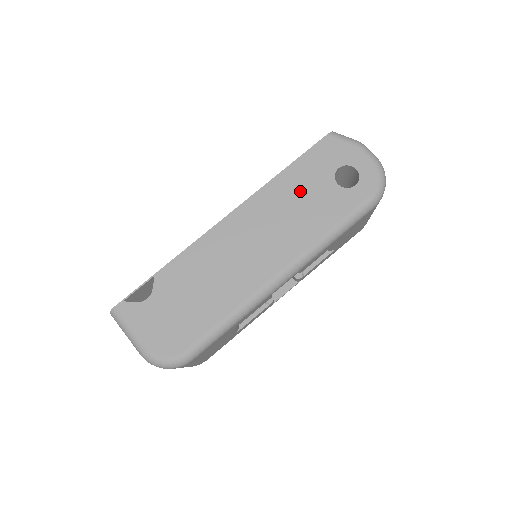
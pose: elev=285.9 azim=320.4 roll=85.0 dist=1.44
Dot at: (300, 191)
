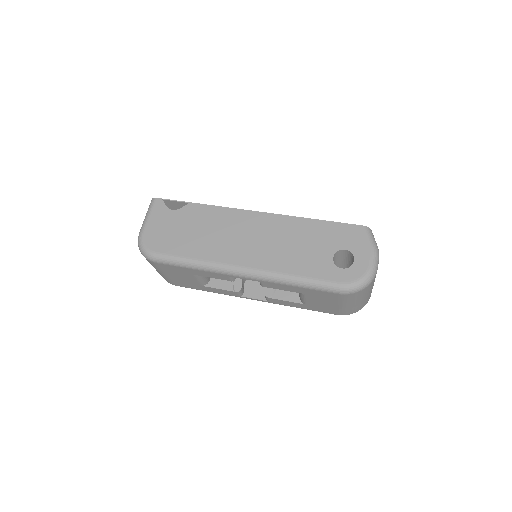
Dot at: (309, 239)
